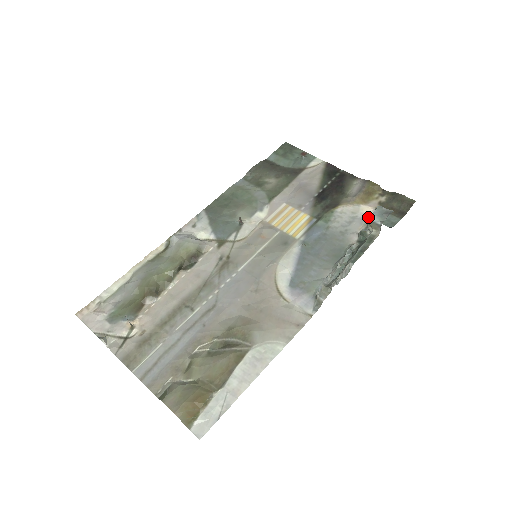
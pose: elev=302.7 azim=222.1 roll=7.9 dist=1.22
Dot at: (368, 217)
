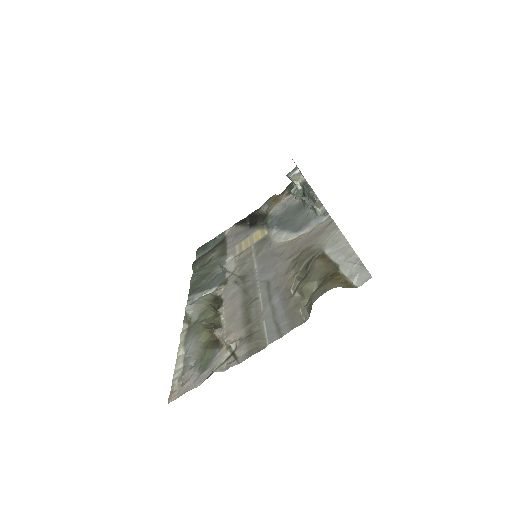
Dot at: (288, 177)
